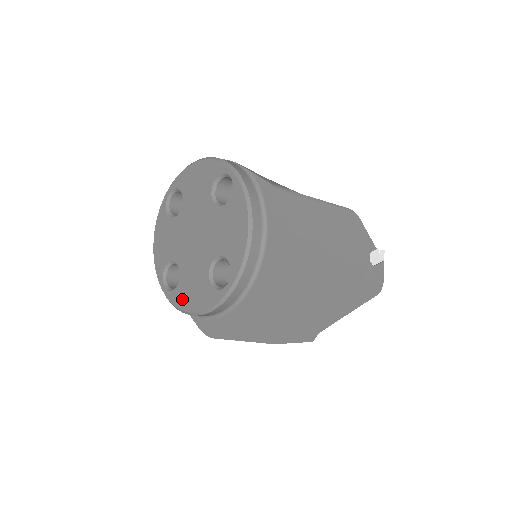
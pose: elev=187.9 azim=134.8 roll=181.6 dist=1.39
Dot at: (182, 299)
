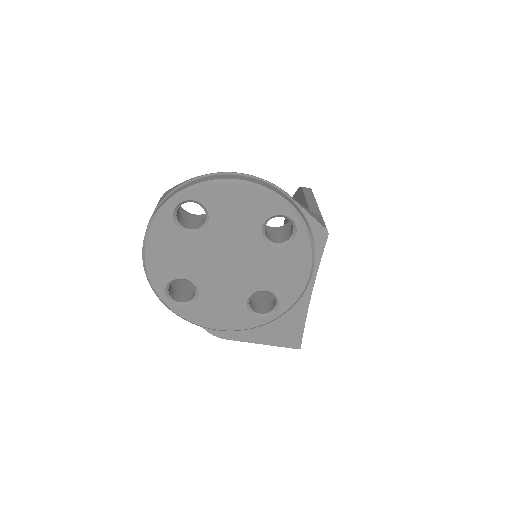
Dot at: (201, 317)
